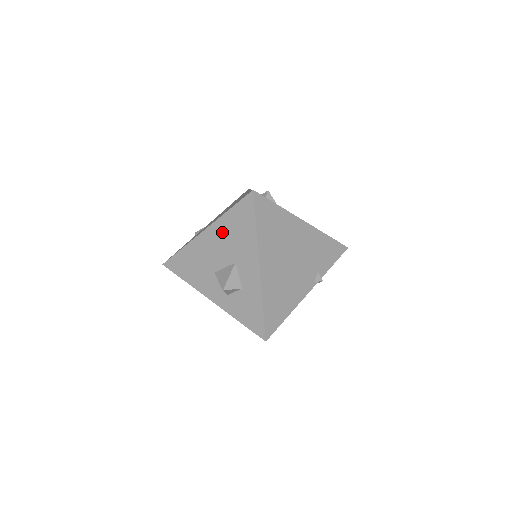
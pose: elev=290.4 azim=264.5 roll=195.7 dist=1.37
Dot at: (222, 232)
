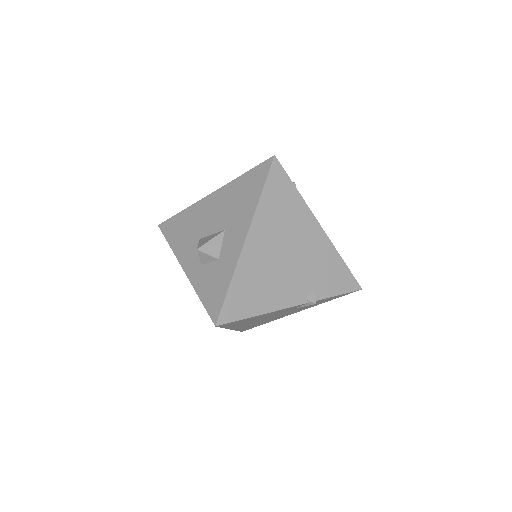
Dot at: (227, 196)
